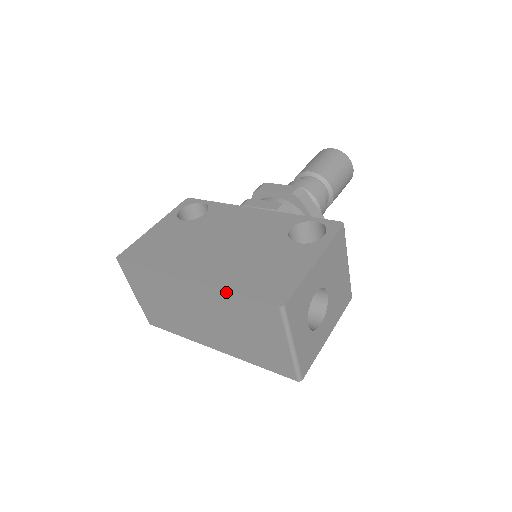
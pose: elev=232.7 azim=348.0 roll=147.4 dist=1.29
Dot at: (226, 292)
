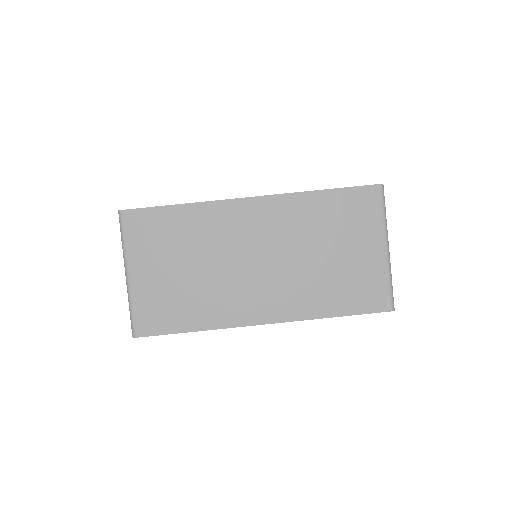
Dot at: (310, 192)
